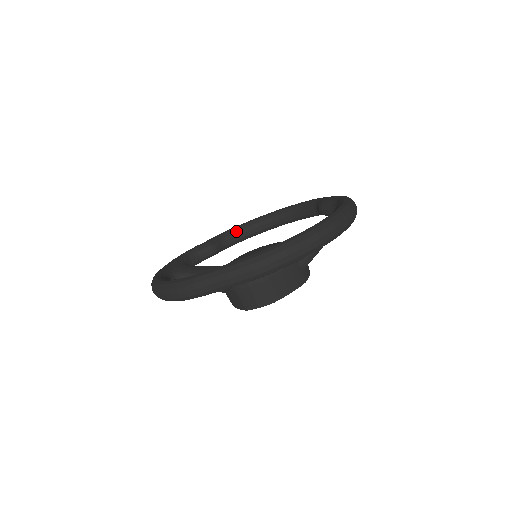
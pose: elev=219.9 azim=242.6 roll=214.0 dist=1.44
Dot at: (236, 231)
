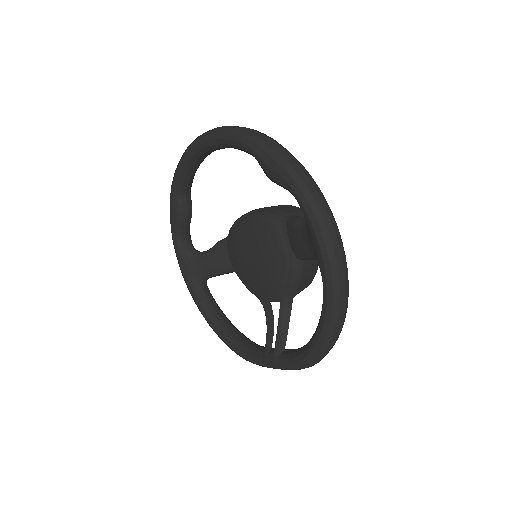
Dot at: (184, 180)
